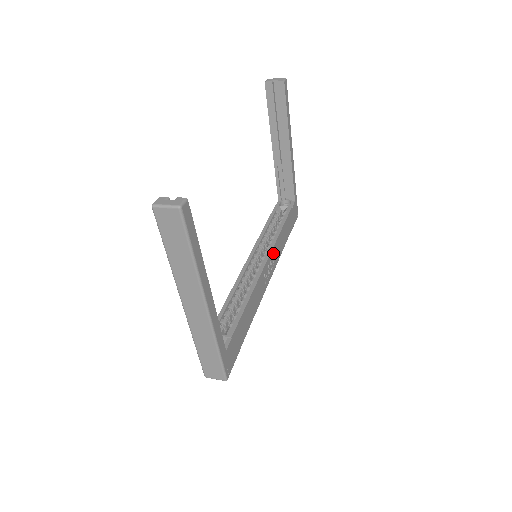
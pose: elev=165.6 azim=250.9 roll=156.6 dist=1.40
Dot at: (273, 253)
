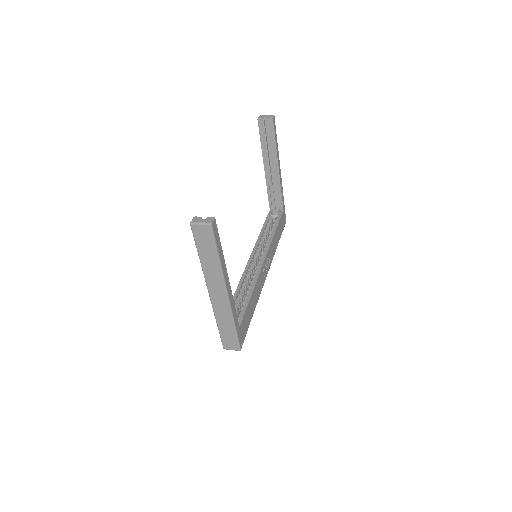
Dot at: (269, 253)
